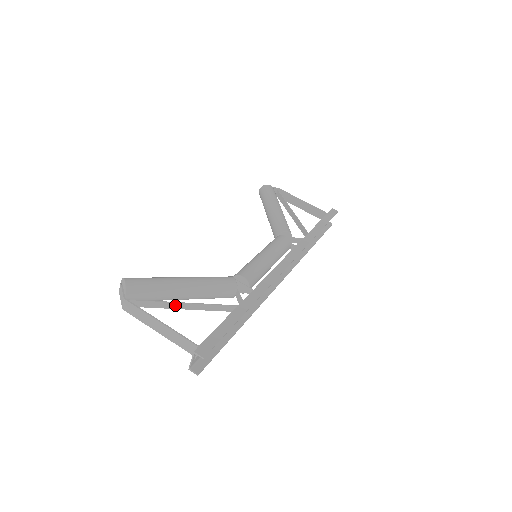
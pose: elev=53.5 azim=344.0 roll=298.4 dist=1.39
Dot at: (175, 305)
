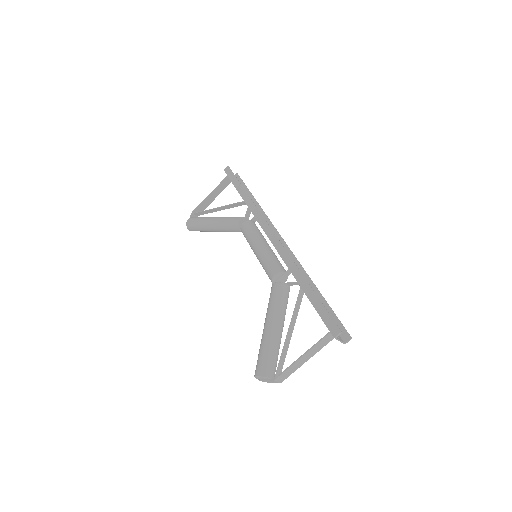
Dot at: (288, 340)
